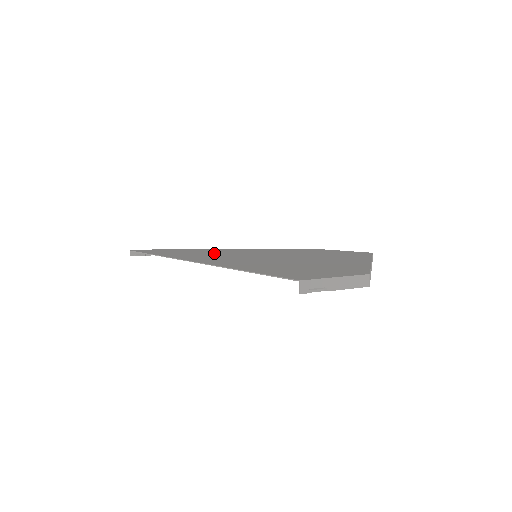
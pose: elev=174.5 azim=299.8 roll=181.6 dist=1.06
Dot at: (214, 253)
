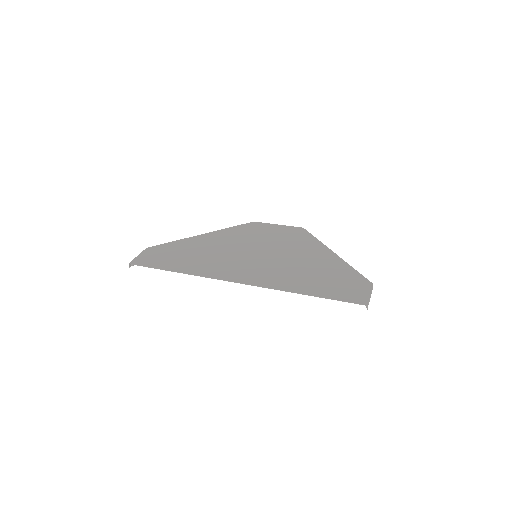
Dot at: (218, 257)
